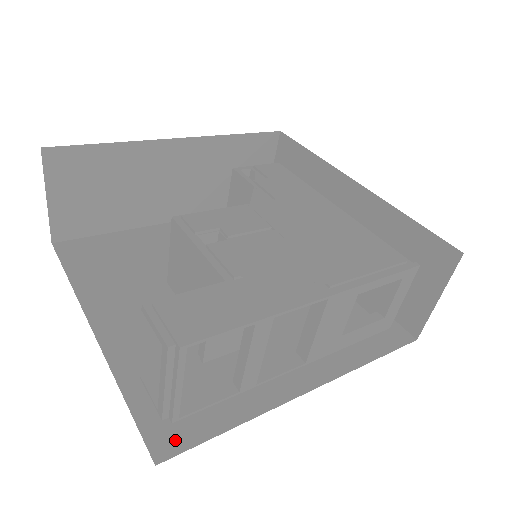
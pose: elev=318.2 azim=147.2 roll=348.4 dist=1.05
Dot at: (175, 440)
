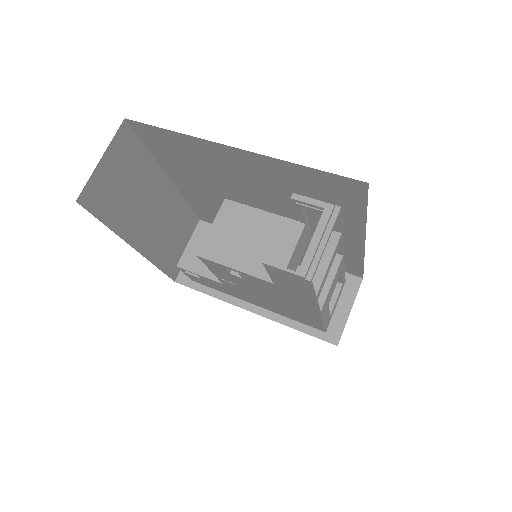
Dot at: occluded
